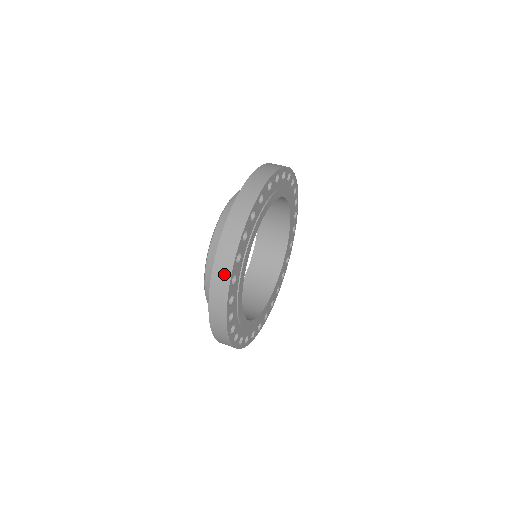
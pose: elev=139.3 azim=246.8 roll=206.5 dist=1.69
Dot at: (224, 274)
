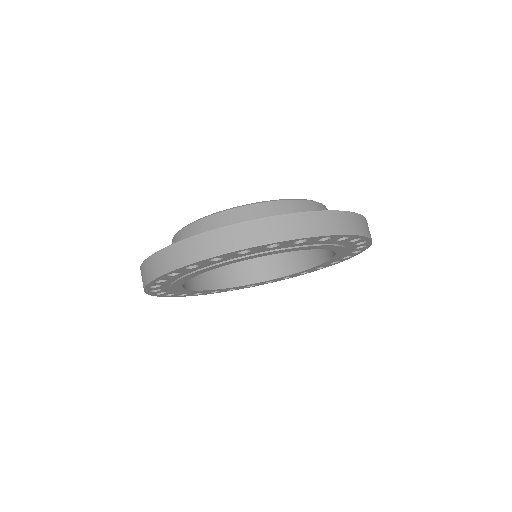
Dot at: (151, 272)
